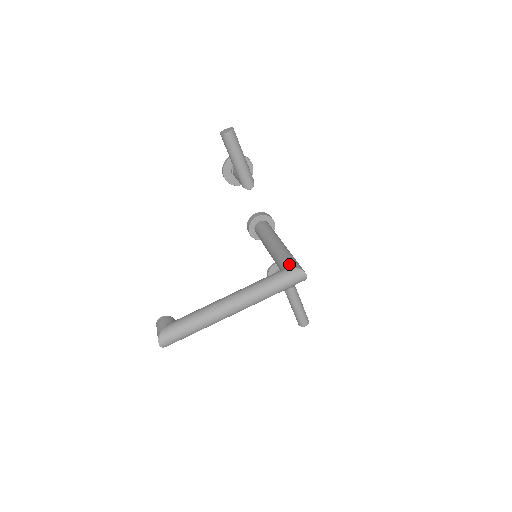
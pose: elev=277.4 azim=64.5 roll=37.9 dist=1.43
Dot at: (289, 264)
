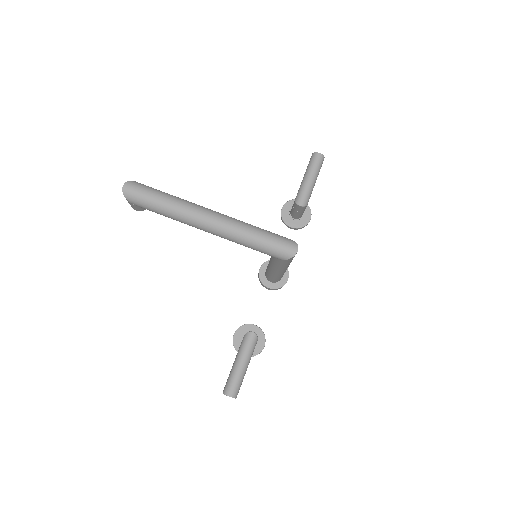
Dot at: occluded
